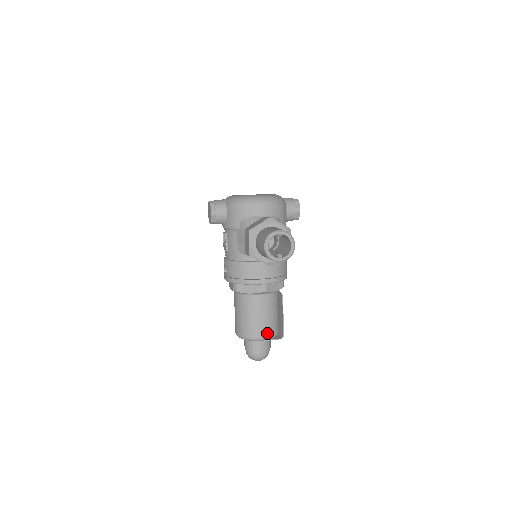
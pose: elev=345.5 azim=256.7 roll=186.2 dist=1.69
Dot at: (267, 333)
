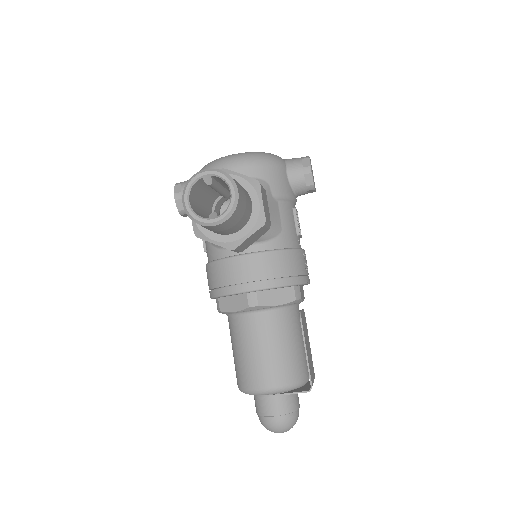
Dot at: (275, 380)
